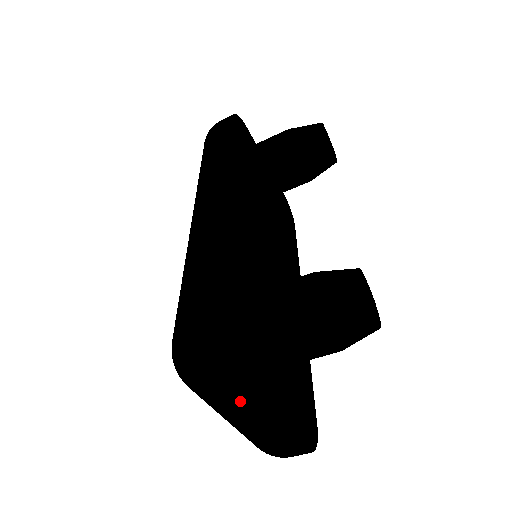
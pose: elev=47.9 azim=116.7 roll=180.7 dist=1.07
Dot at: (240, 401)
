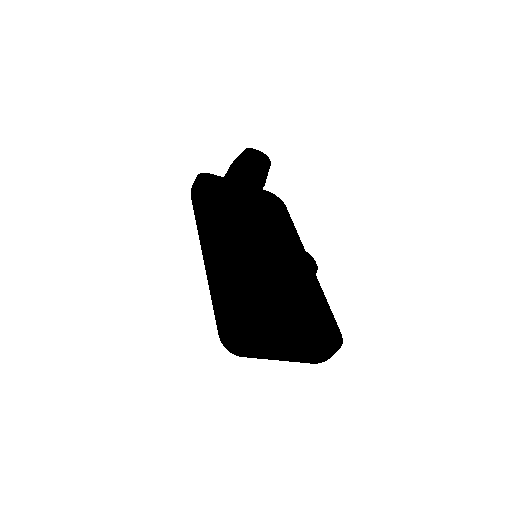
Dot at: (267, 350)
